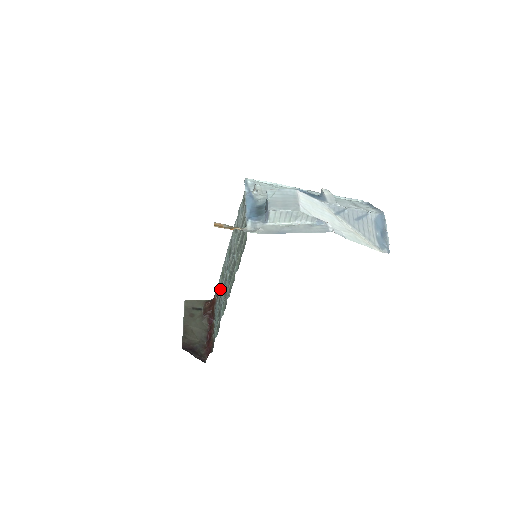
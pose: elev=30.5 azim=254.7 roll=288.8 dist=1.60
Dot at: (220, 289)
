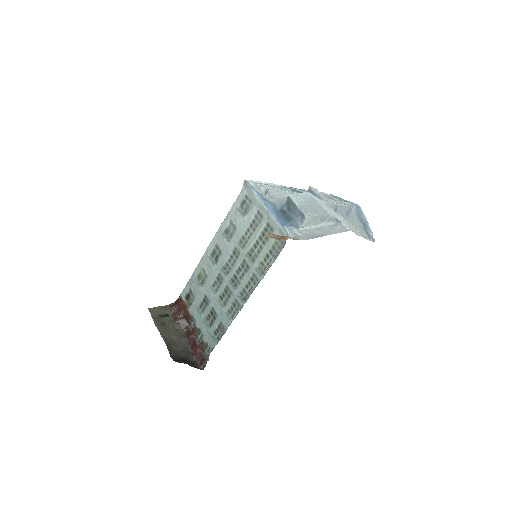
Dot at: (203, 292)
